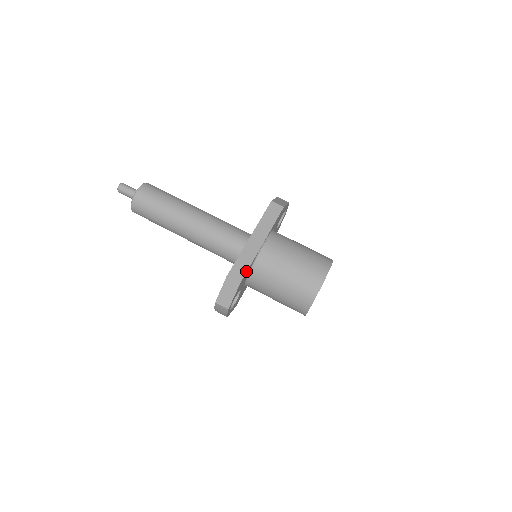
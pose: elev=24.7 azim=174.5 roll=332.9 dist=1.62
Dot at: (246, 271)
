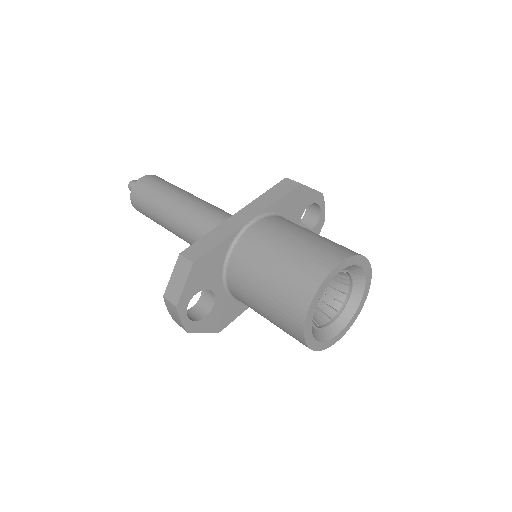
Dot at: (210, 249)
